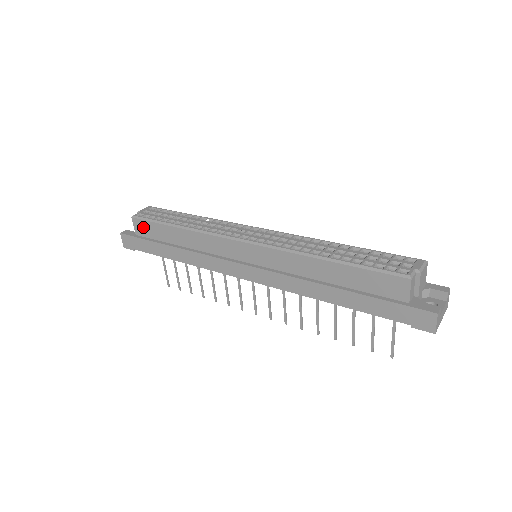
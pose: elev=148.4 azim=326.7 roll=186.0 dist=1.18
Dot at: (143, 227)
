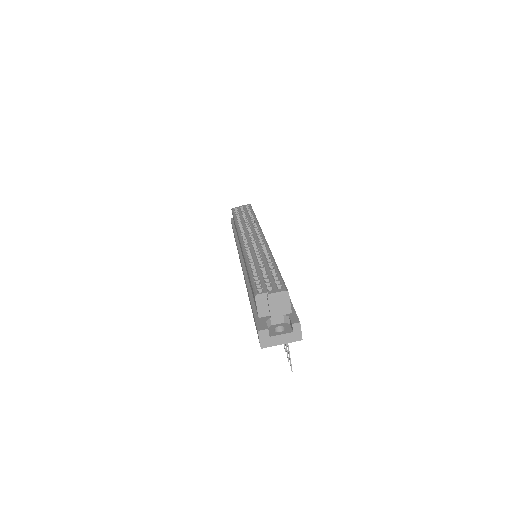
Dot at: occluded
